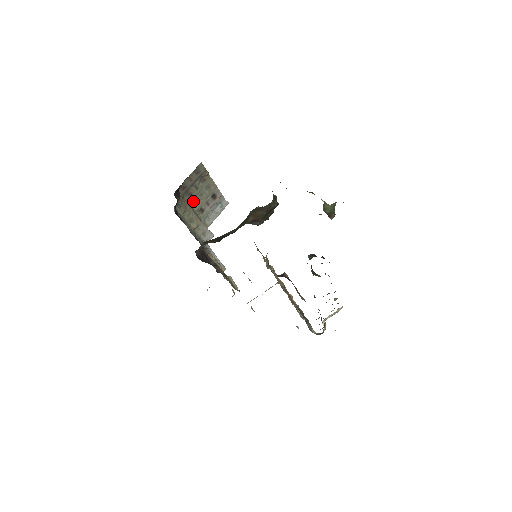
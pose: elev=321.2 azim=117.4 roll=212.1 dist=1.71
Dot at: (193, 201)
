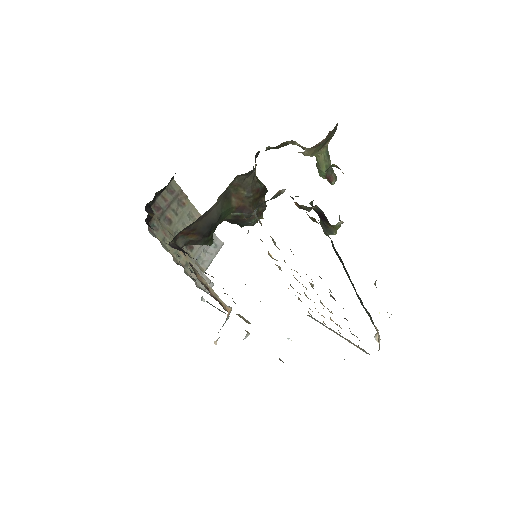
Dot at: (175, 230)
